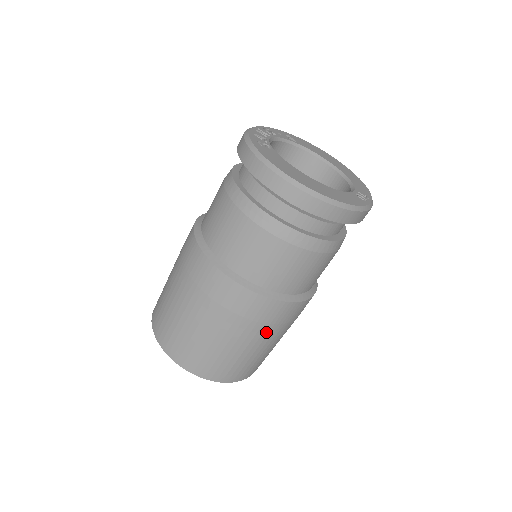
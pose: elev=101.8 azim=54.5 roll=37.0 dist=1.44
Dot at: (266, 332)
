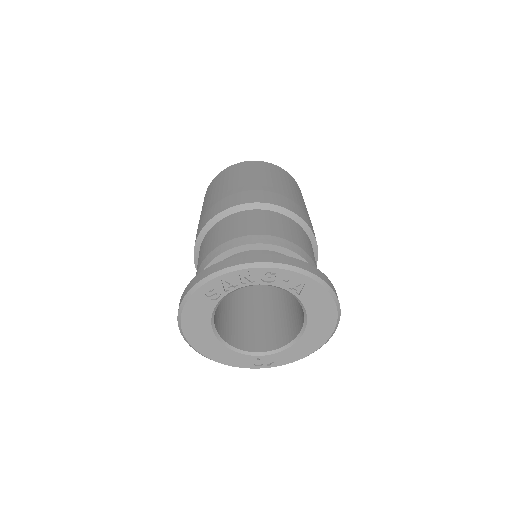
Dot at: occluded
